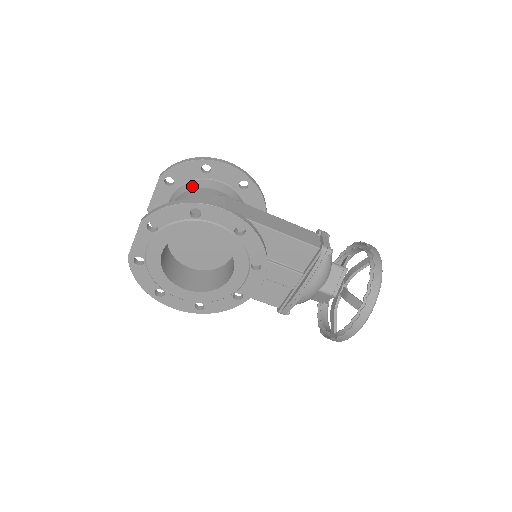
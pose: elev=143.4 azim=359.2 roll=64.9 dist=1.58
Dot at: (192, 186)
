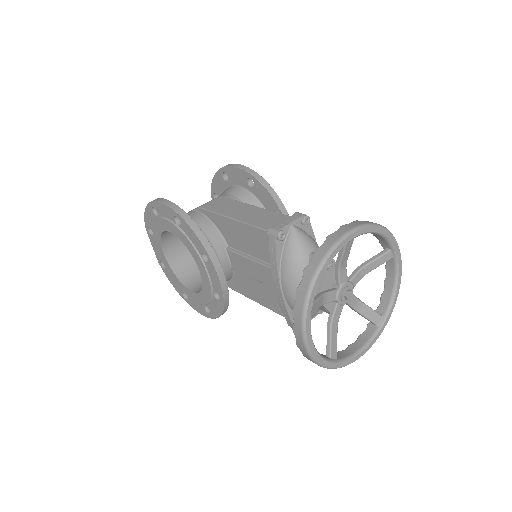
Dot at: occluded
